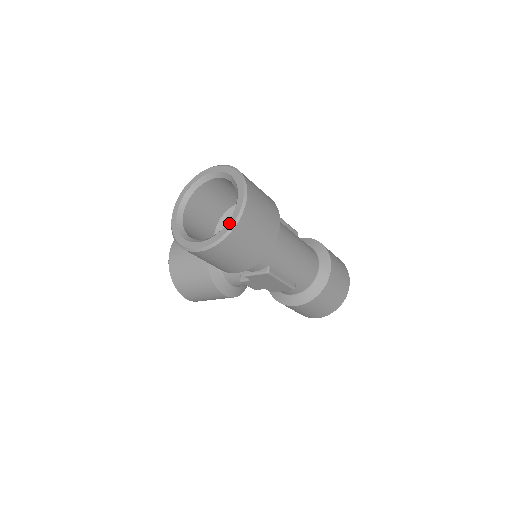
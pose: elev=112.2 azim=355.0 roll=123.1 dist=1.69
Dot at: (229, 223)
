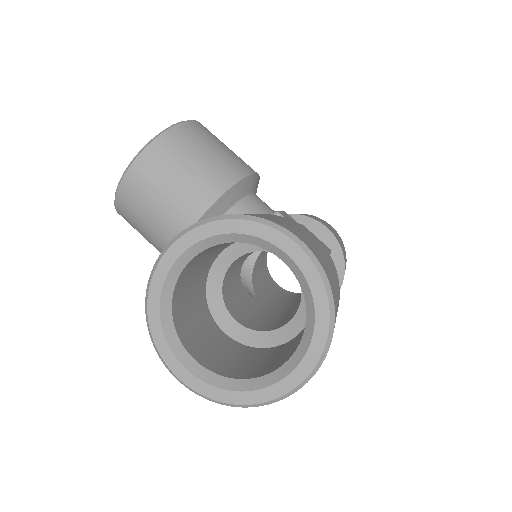
Dot at: (250, 396)
